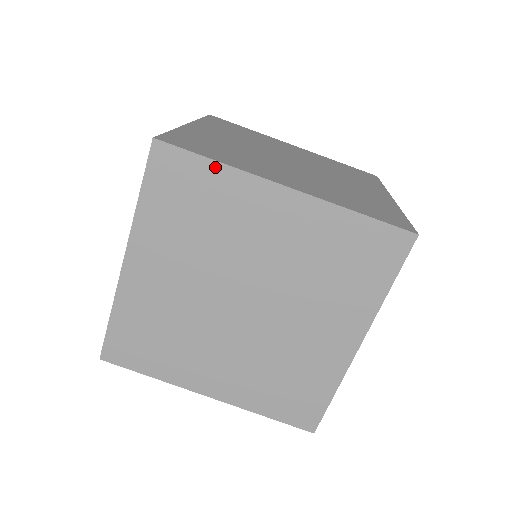
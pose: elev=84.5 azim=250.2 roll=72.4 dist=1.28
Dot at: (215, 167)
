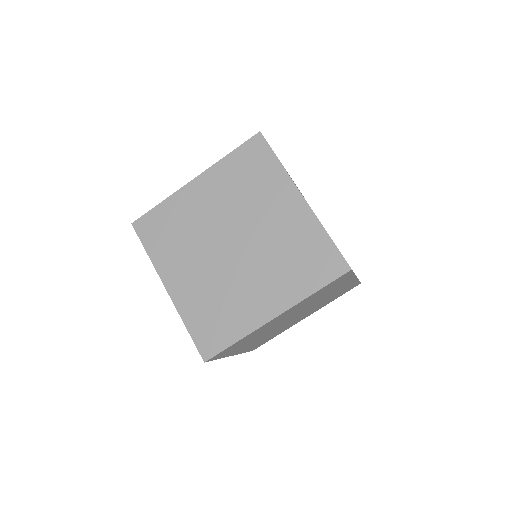
Dot at: (162, 205)
